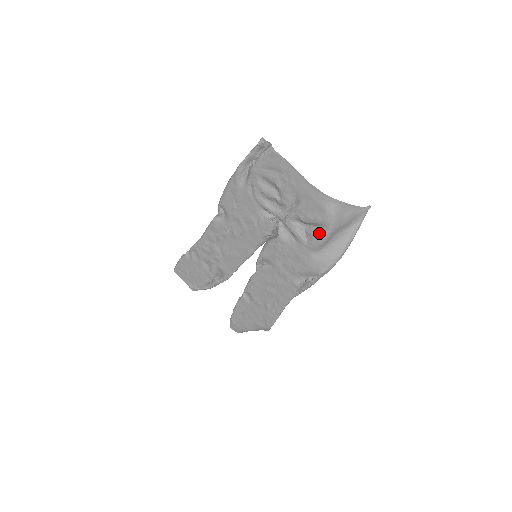
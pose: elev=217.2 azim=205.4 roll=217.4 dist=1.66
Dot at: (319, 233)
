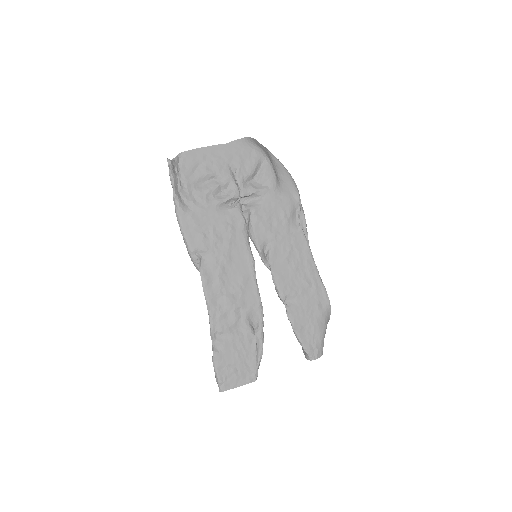
Dot at: (266, 169)
